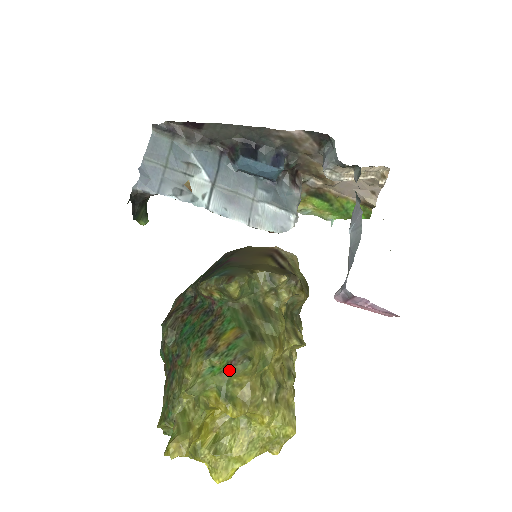
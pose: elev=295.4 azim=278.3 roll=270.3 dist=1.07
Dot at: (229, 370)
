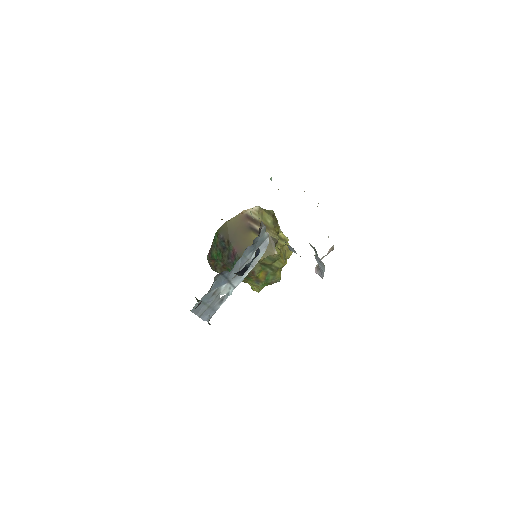
Dot at: occluded
